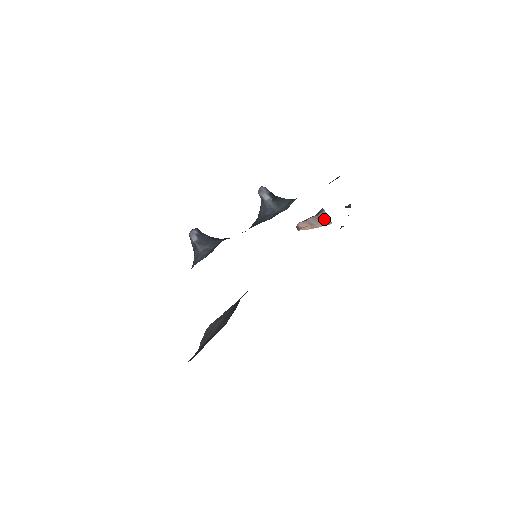
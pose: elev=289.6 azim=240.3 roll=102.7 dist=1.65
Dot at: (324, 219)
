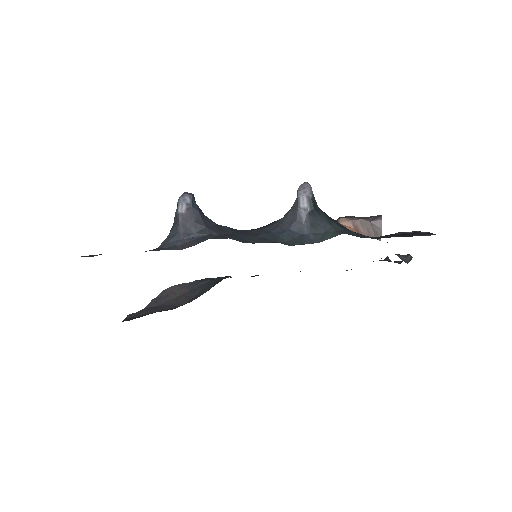
Dot at: (375, 230)
